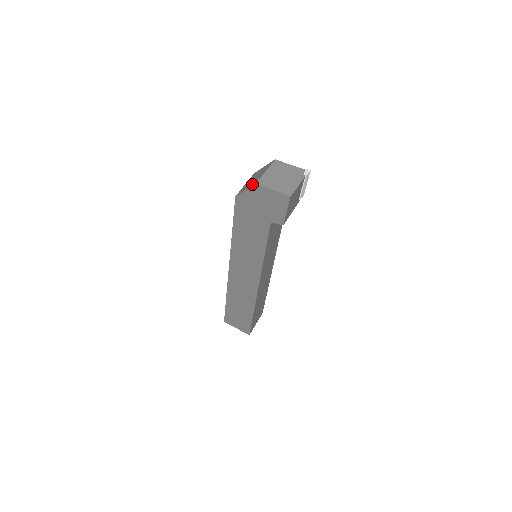
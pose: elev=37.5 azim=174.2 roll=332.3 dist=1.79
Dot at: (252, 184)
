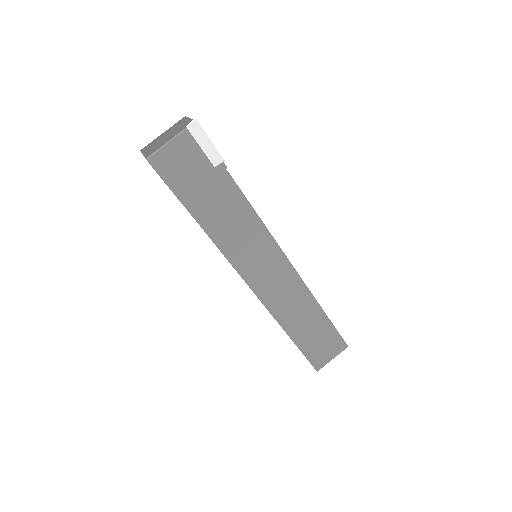
Dot at: occluded
